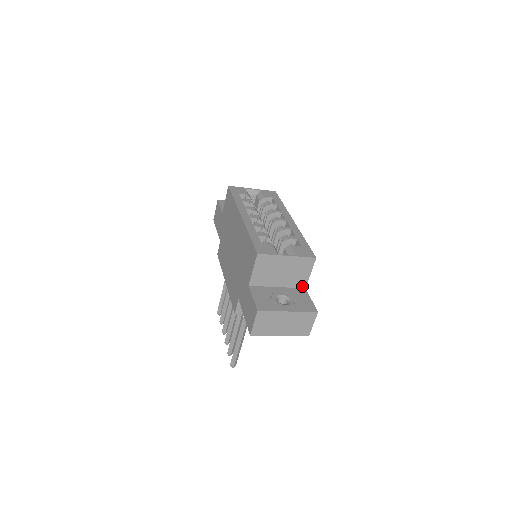
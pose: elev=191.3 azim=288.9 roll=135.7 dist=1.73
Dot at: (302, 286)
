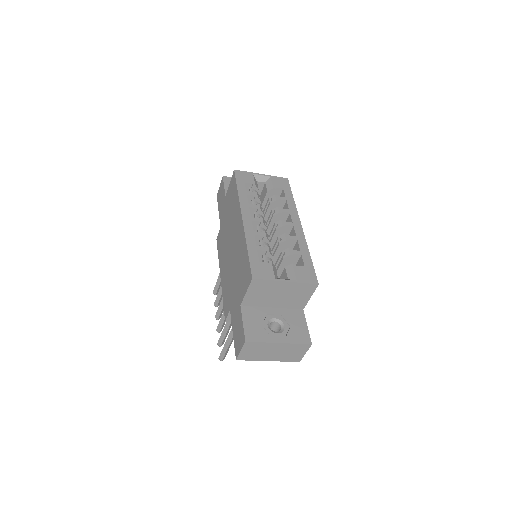
Dot at: (300, 307)
